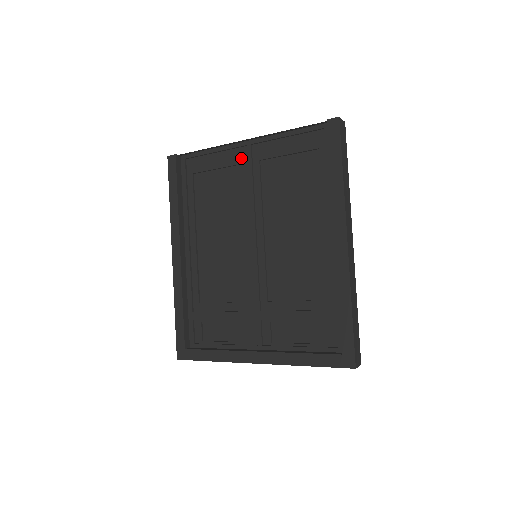
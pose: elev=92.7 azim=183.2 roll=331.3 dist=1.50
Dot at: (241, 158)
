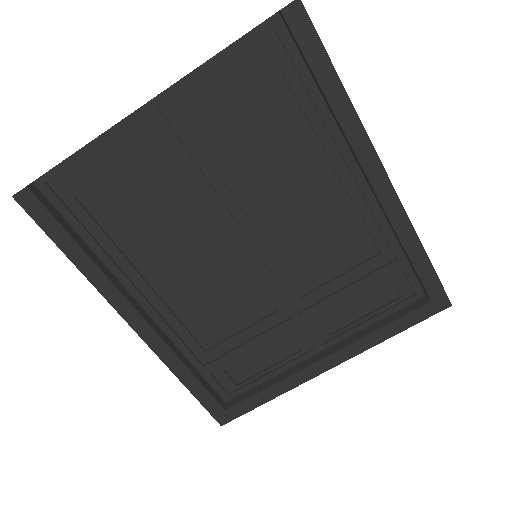
Dot at: (150, 135)
